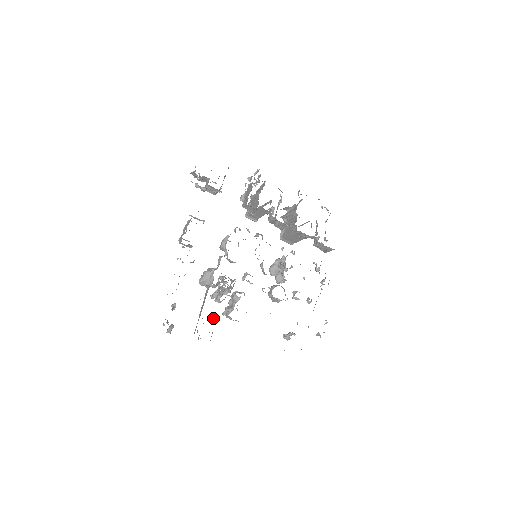
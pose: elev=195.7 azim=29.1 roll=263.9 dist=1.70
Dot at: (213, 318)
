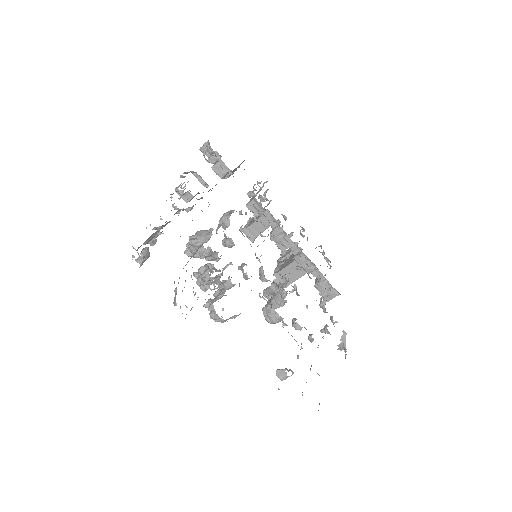
Dot at: (194, 295)
